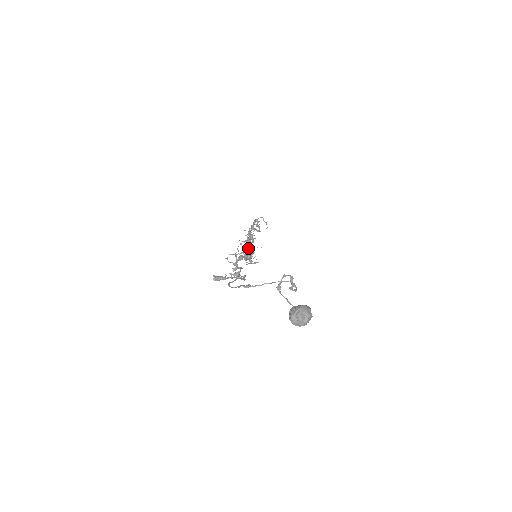
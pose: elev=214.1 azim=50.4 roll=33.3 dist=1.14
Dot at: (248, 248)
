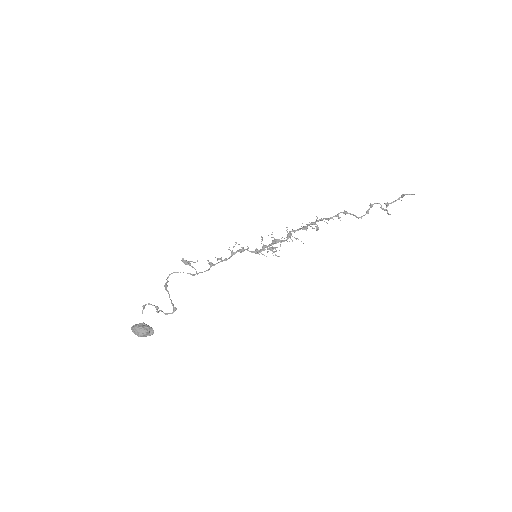
Dot at: (272, 242)
